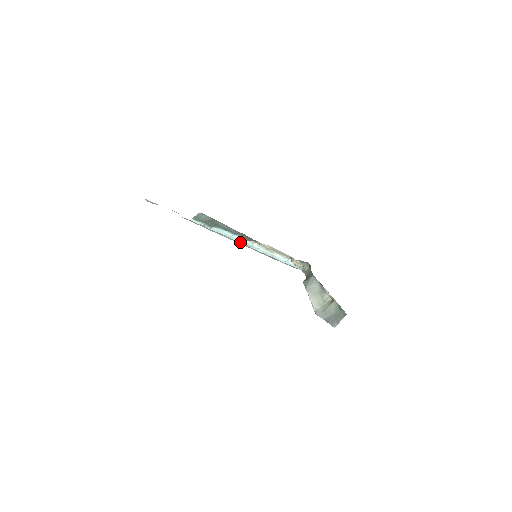
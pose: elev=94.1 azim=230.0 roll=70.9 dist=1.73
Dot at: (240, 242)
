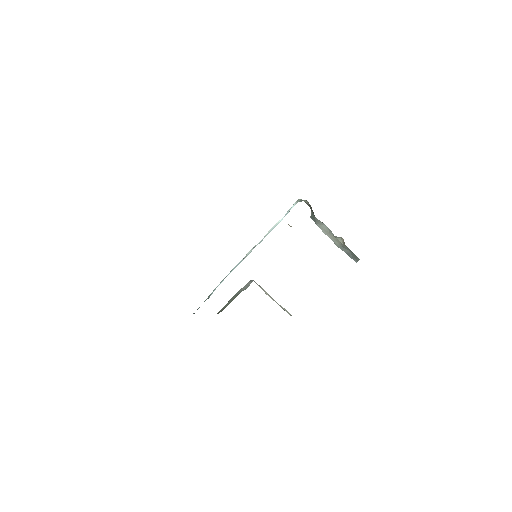
Dot at: occluded
